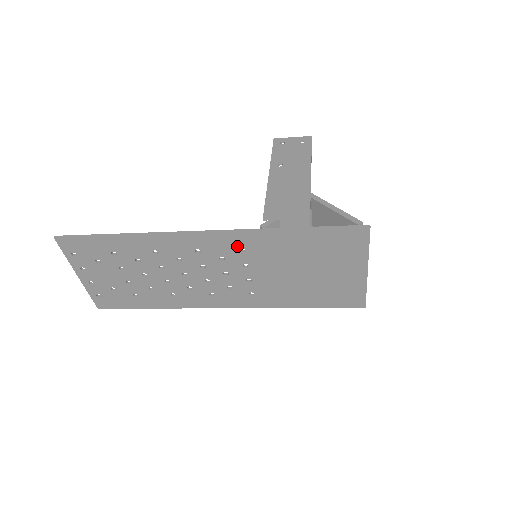
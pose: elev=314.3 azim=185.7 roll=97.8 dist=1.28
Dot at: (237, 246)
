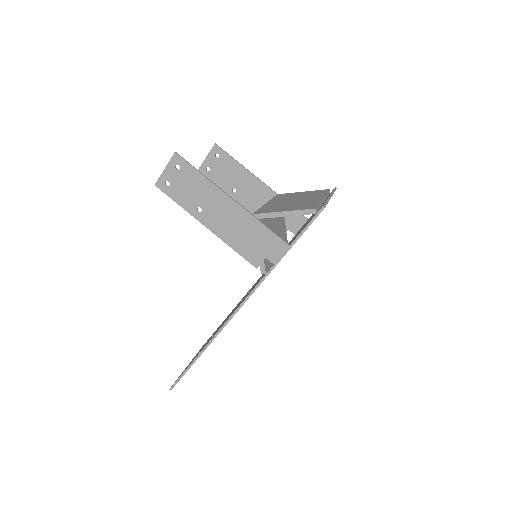
Dot at: occluded
